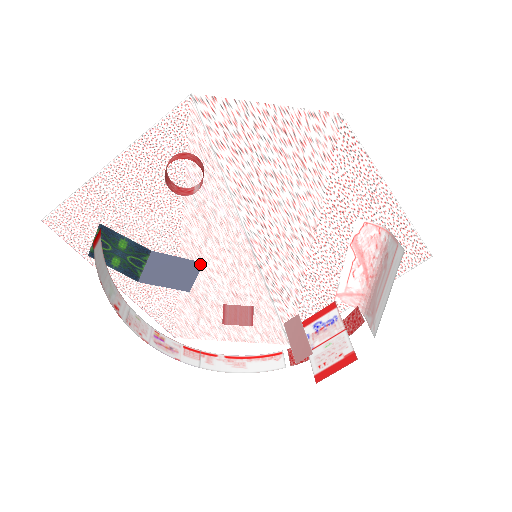
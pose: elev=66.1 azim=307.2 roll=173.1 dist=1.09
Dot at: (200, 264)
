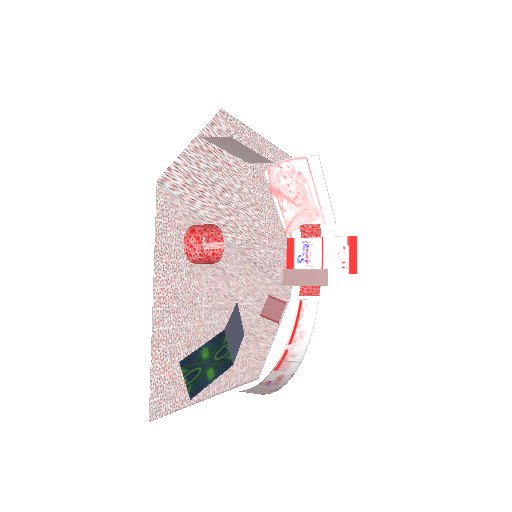
Dot at: (237, 305)
